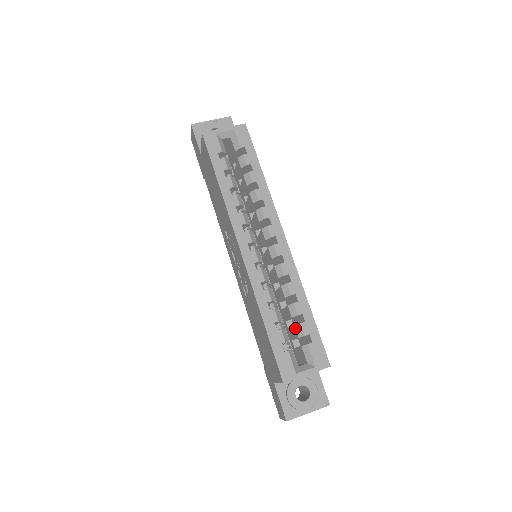
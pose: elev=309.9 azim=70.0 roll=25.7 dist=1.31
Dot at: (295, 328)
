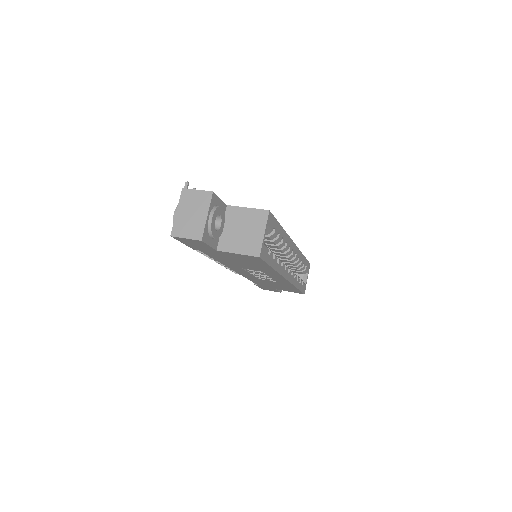
Dot at: (300, 270)
